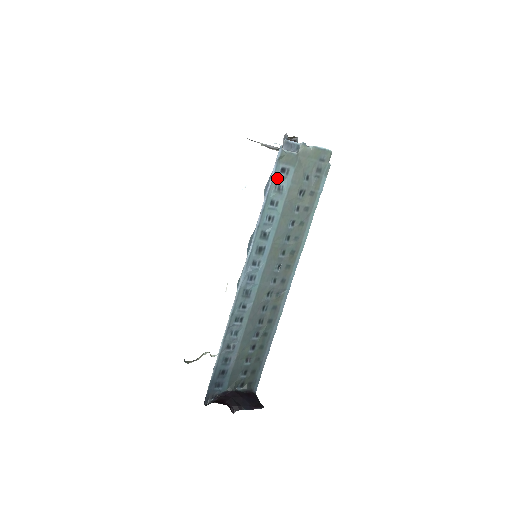
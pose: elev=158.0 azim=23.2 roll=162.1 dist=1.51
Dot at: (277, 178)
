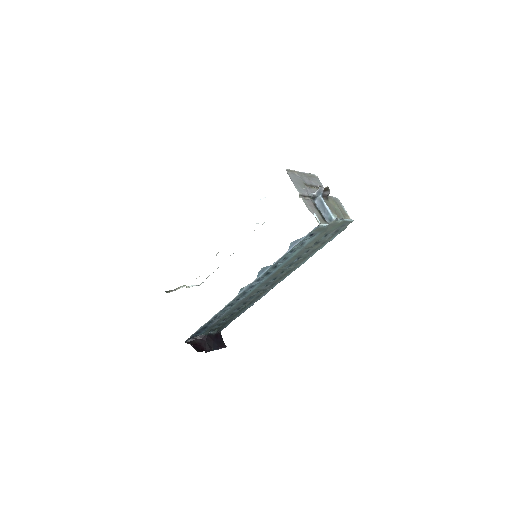
Dot at: (304, 239)
